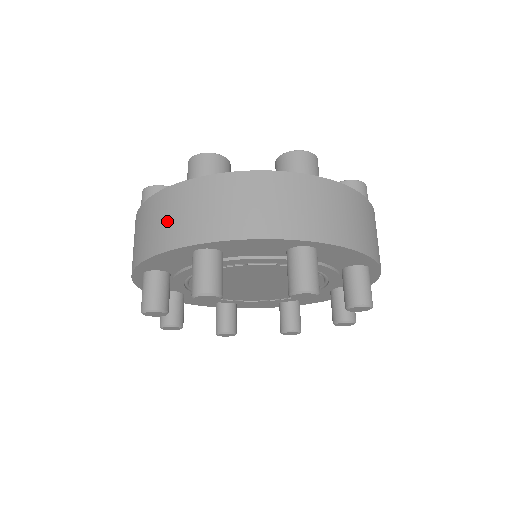
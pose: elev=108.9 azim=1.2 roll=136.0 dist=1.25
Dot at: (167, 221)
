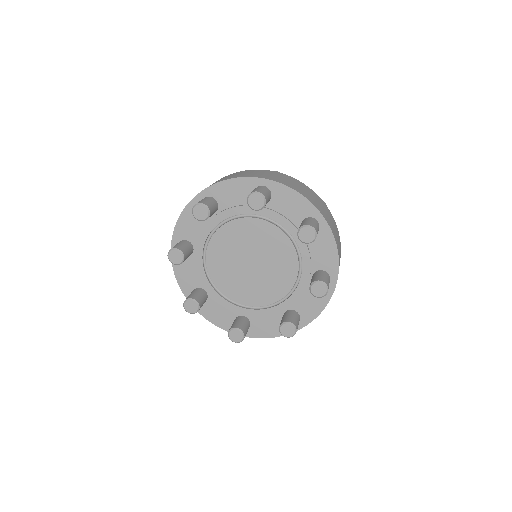
Dot at: (249, 173)
